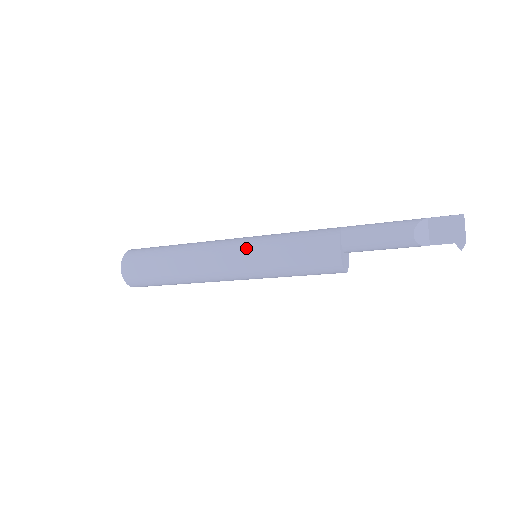
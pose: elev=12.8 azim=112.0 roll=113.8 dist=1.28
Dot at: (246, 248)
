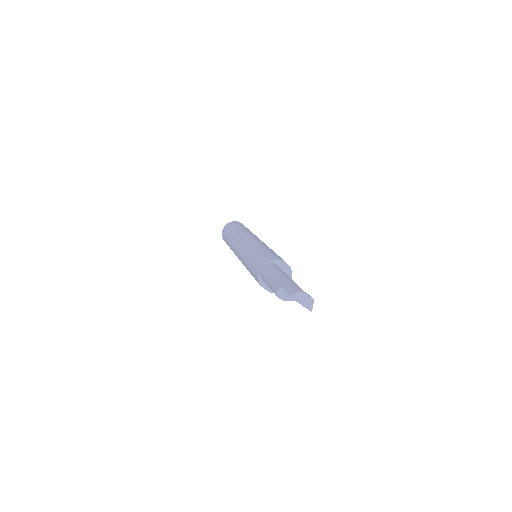
Dot at: (242, 261)
